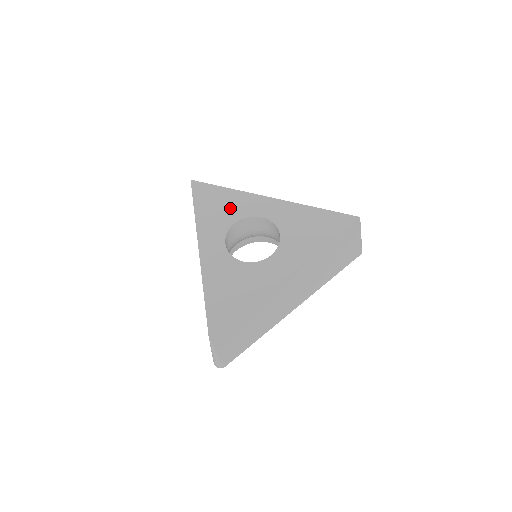
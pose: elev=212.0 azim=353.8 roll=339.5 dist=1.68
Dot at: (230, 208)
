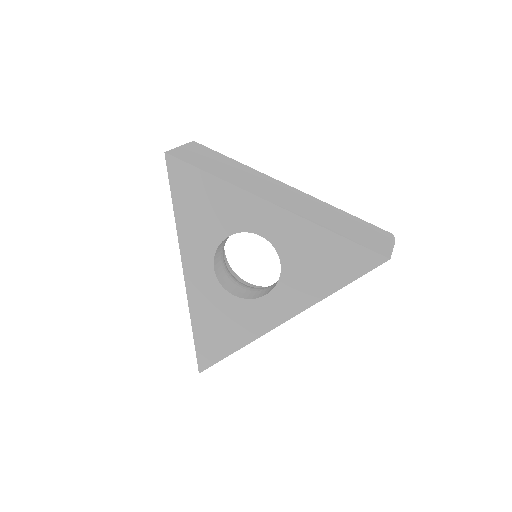
Dot at: (219, 213)
